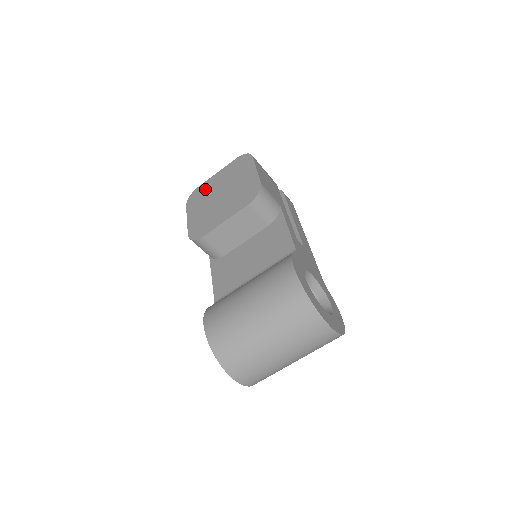
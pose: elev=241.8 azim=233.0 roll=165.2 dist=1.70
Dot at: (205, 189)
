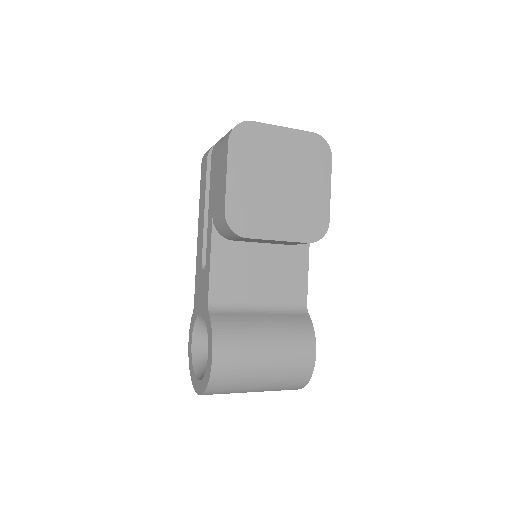
Dot at: (263, 142)
